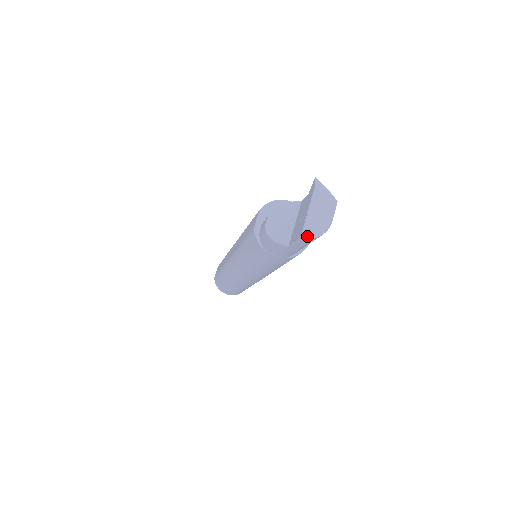
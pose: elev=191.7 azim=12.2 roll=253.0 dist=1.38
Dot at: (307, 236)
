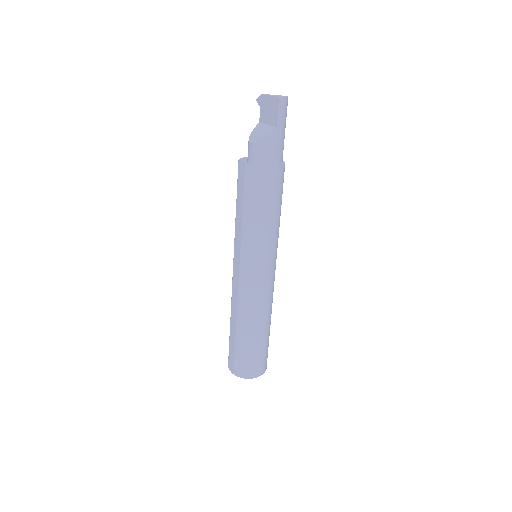
Dot at: (282, 97)
